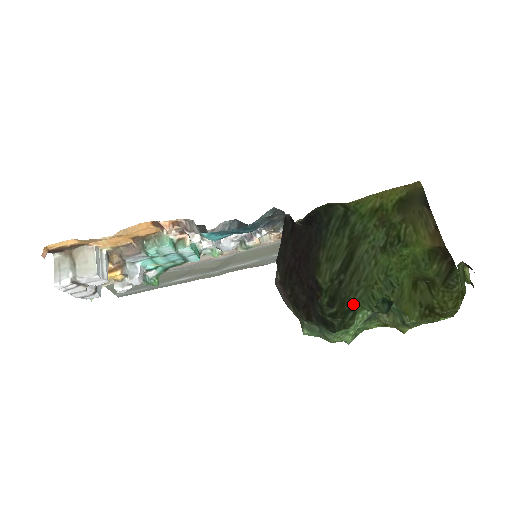
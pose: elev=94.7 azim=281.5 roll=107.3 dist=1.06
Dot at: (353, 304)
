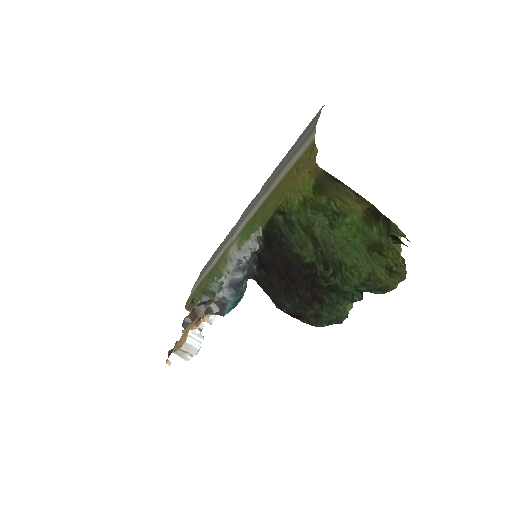
Dot at: (340, 260)
